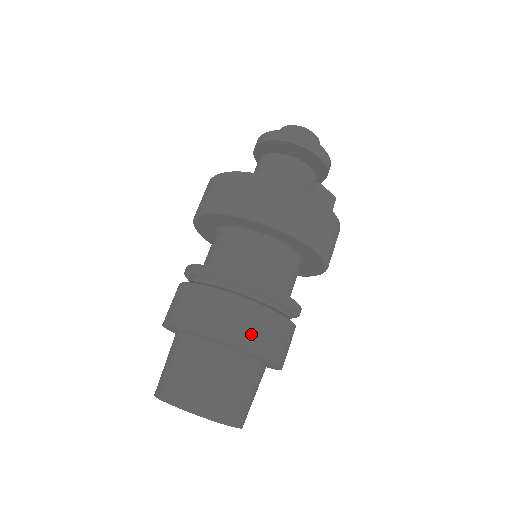
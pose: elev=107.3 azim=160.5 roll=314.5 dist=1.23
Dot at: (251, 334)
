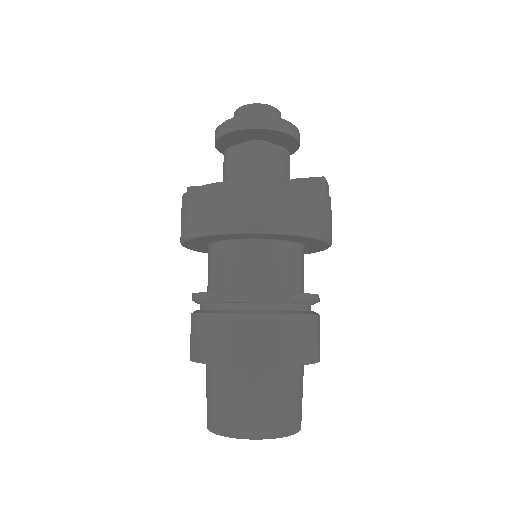
Dot at: (311, 346)
